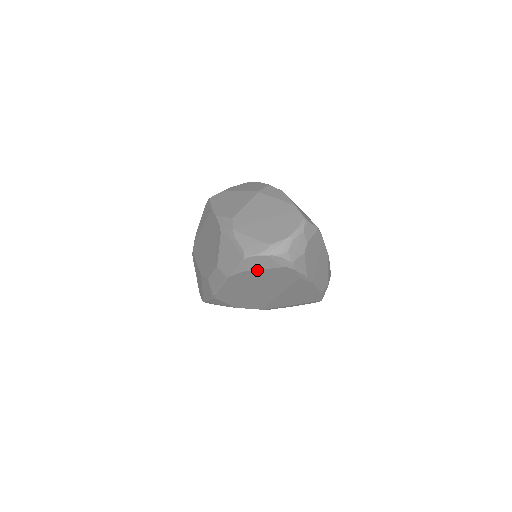
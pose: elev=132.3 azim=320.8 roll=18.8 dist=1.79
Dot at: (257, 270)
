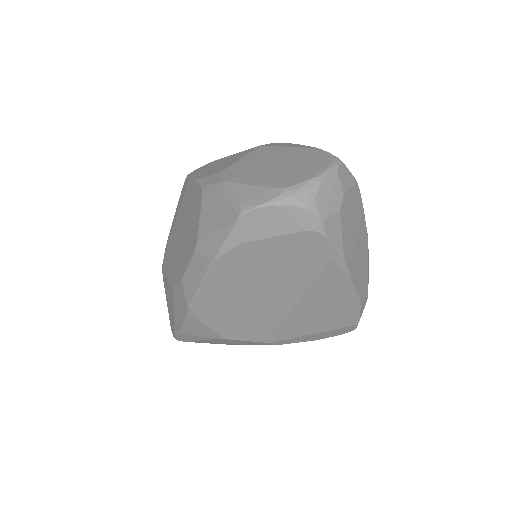
Dot at: (262, 240)
